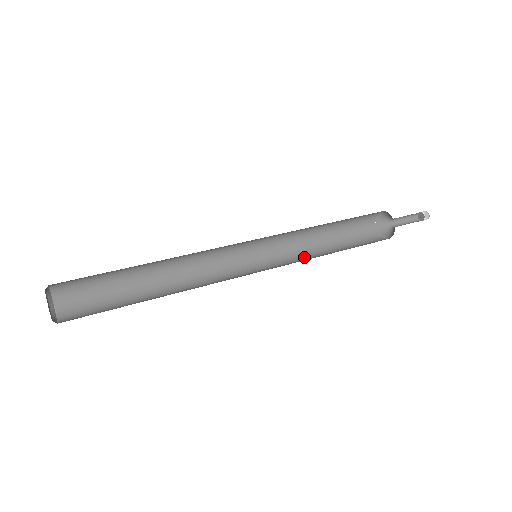
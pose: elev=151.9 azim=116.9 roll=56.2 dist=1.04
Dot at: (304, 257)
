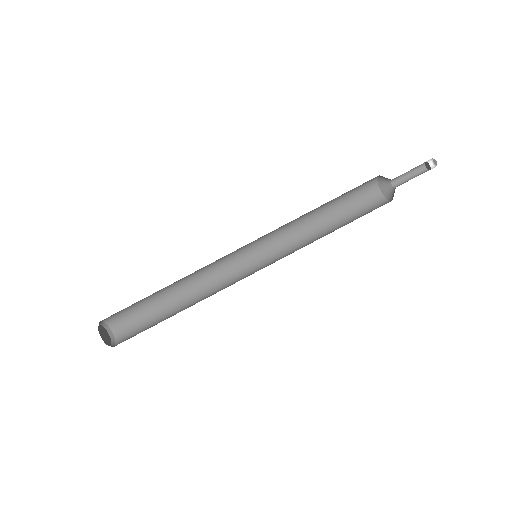
Dot at: (299, 231)
